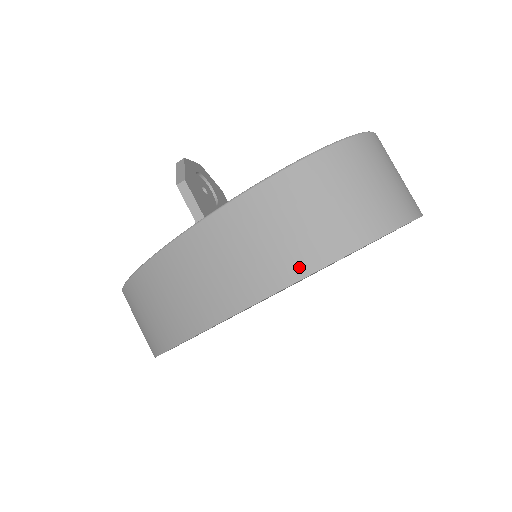
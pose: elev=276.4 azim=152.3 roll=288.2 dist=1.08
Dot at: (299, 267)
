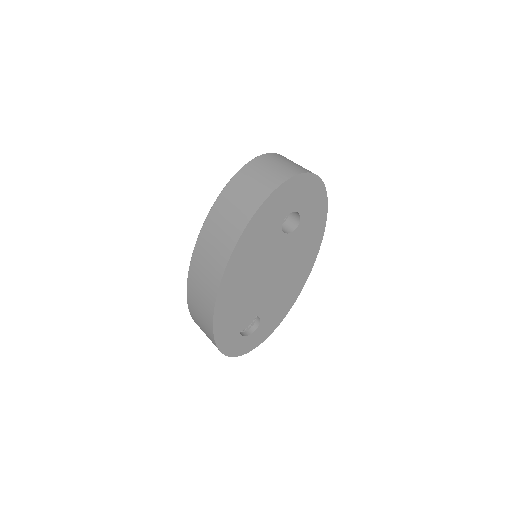
Dot at: (247, 216)
